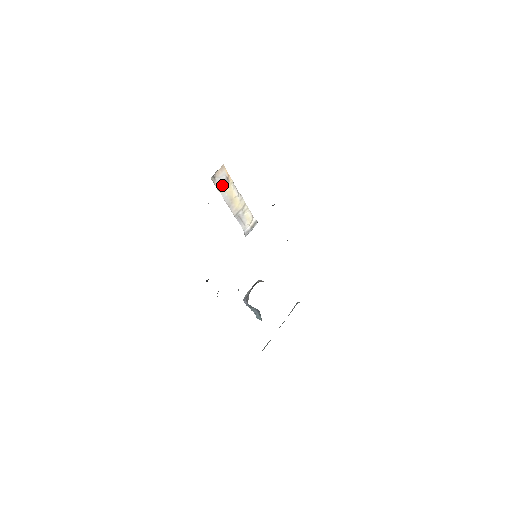
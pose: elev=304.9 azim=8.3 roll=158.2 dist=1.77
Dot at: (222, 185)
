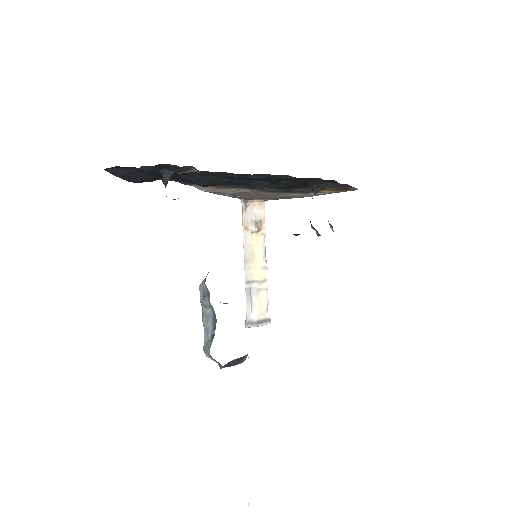
Dot at: (251, 224)
